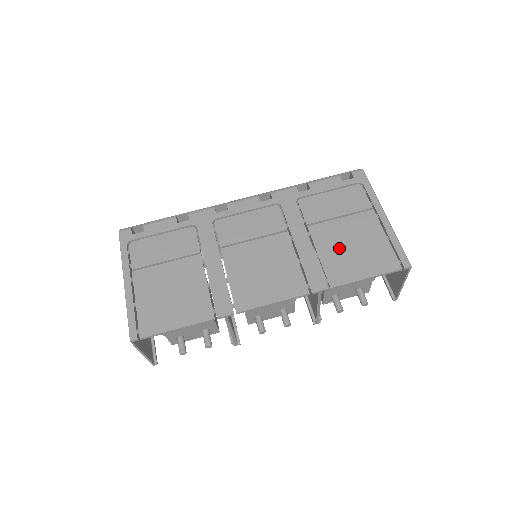
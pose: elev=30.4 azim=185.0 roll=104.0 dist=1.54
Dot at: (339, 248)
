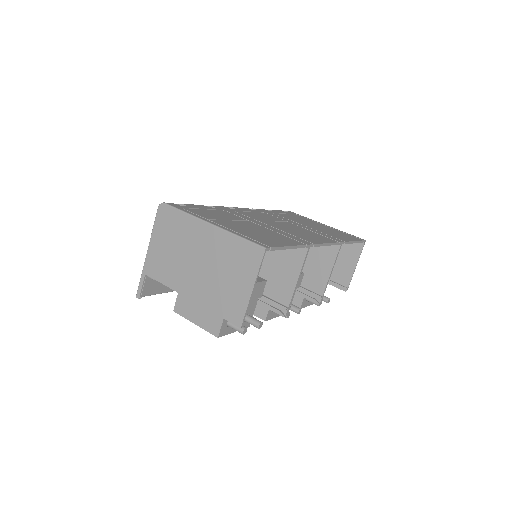
Dot at: (325, 231)
